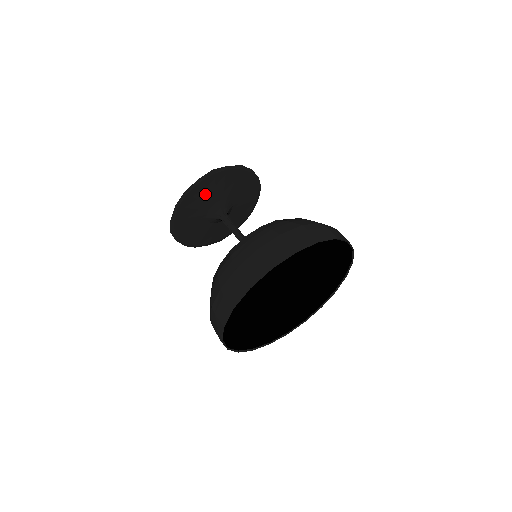
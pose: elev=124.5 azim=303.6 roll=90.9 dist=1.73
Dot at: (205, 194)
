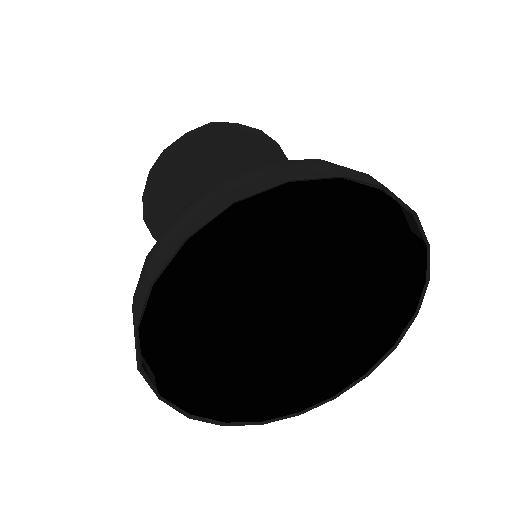
Dot at: (198, 163)
